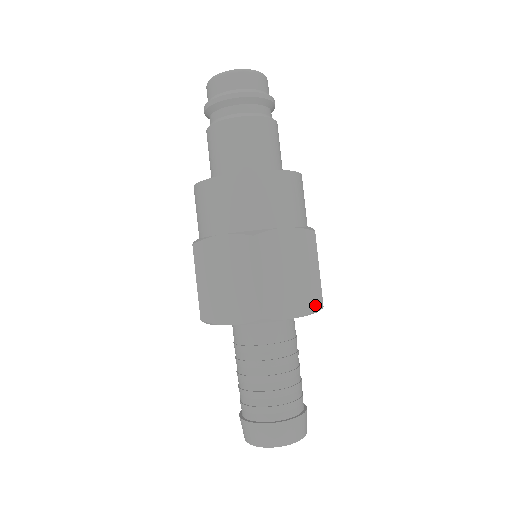
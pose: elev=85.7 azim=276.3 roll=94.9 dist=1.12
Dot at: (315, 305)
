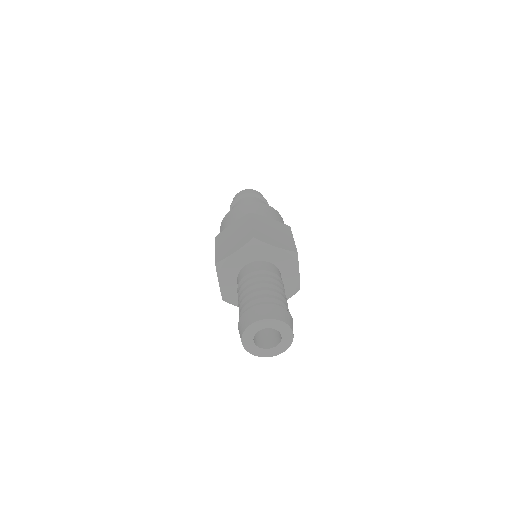
Dot at: (291, 249)
